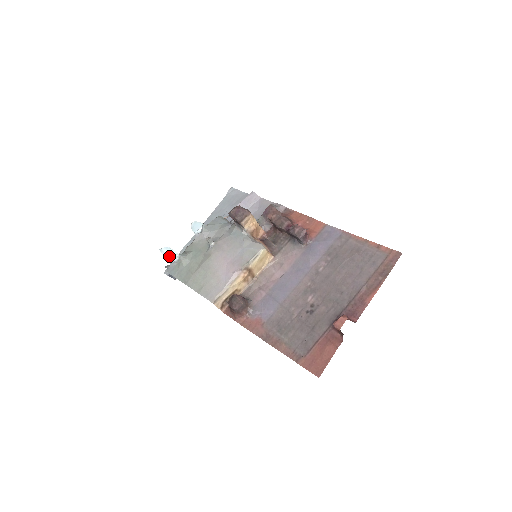
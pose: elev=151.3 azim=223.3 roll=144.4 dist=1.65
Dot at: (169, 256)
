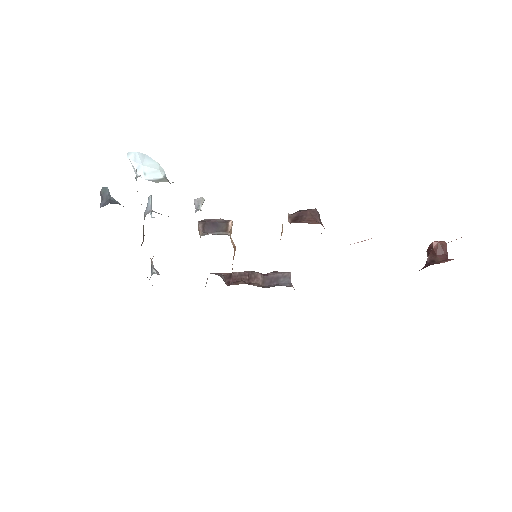
Dot at: (141, 169)
